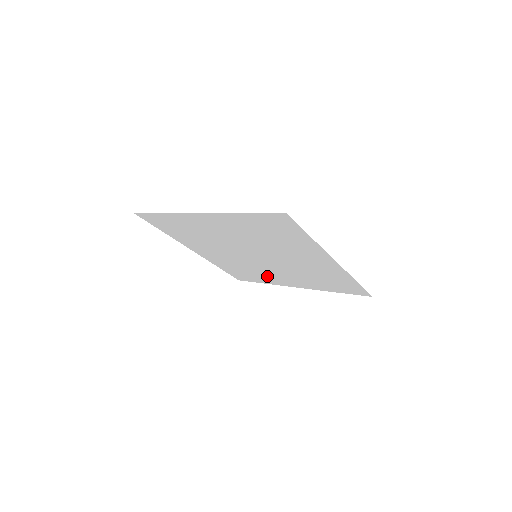
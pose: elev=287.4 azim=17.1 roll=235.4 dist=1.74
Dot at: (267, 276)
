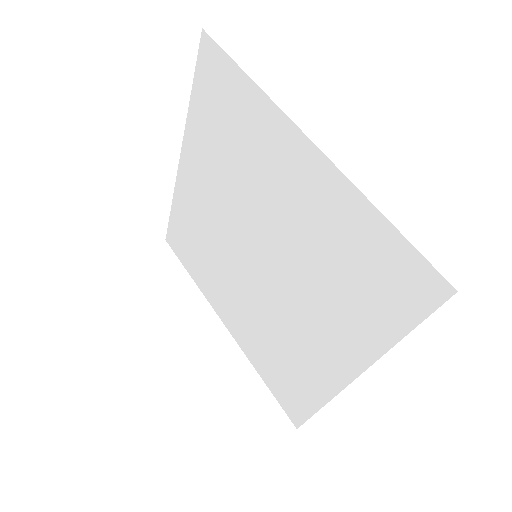
Dot at: (214, 278)
